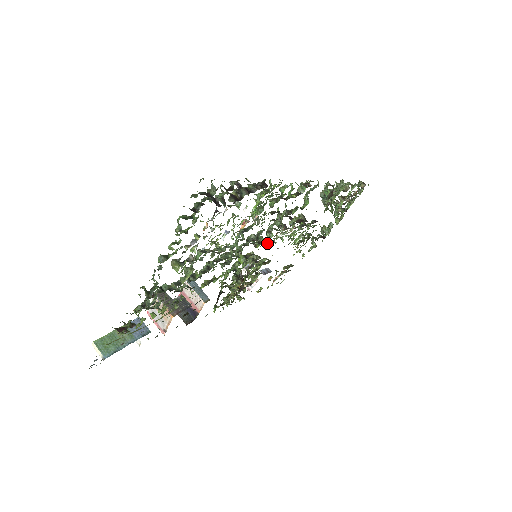
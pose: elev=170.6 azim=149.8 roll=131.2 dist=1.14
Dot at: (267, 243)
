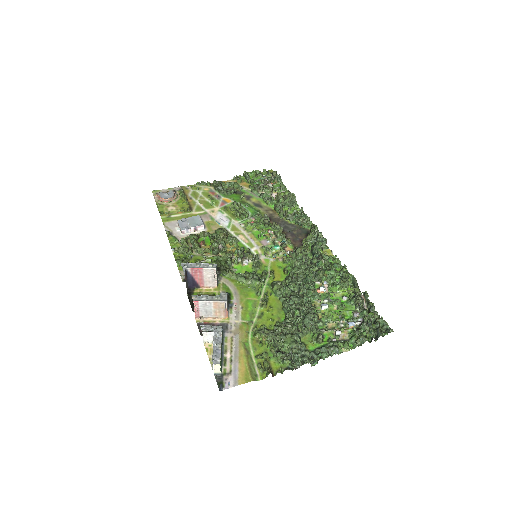
Dot at: (278, 261)
